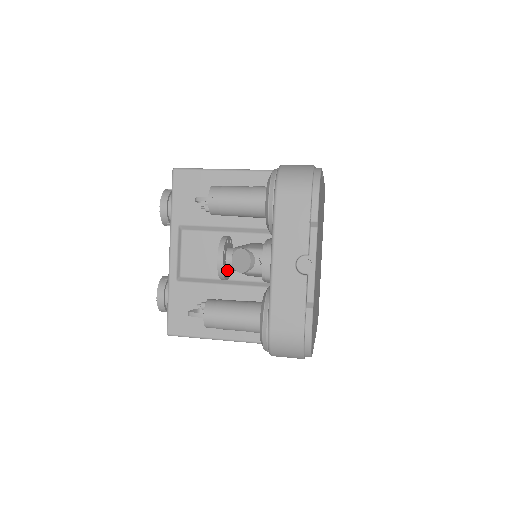
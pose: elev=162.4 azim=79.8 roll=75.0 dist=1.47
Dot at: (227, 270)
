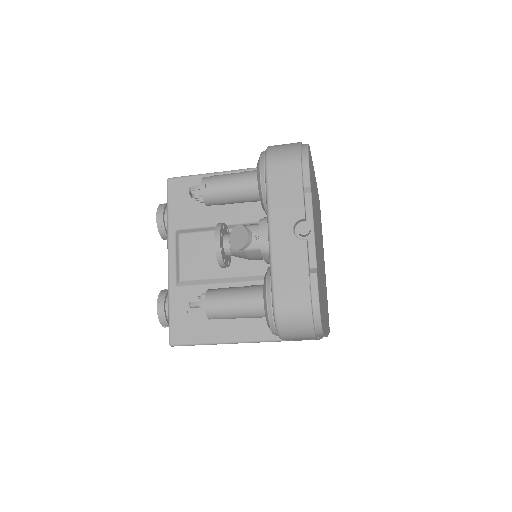
Dot at: (226, 257)
